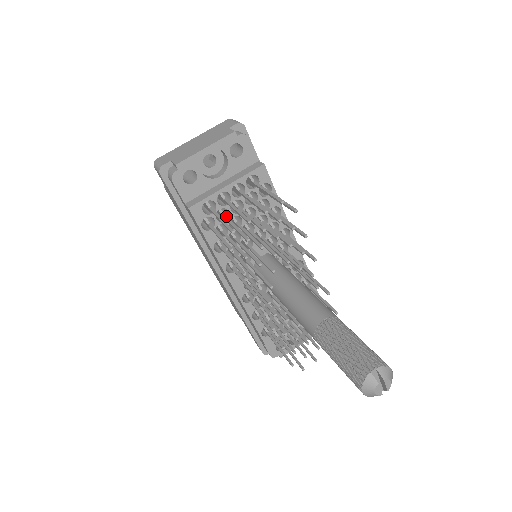
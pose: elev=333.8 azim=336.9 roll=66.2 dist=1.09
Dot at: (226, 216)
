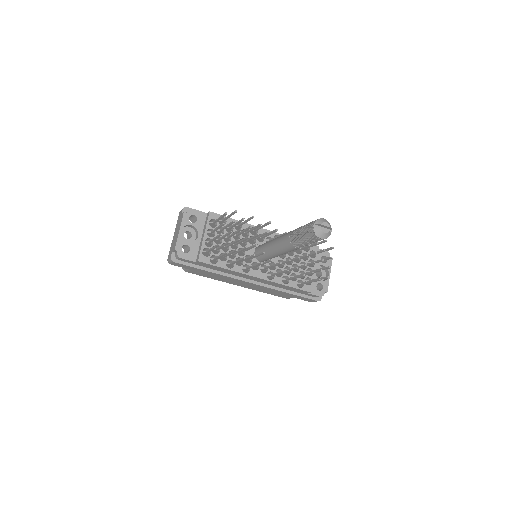
Dot at: (217, 248)
